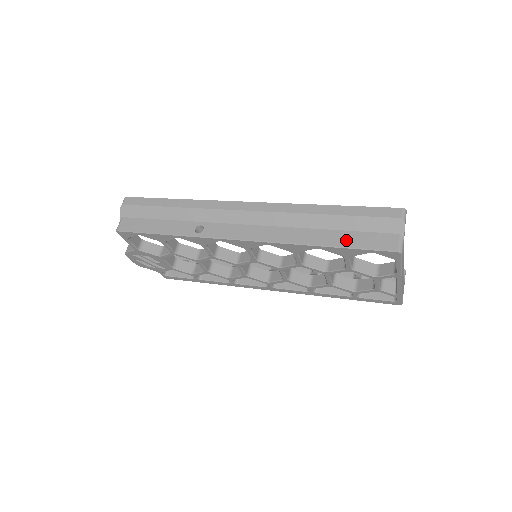
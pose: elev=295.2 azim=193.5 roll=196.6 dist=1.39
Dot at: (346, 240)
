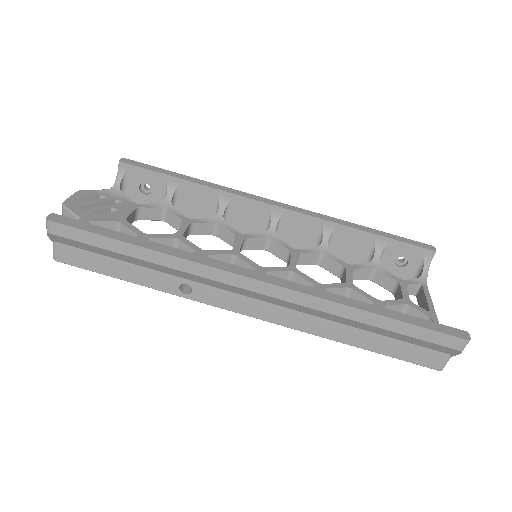
Dot at: (383, 347)
